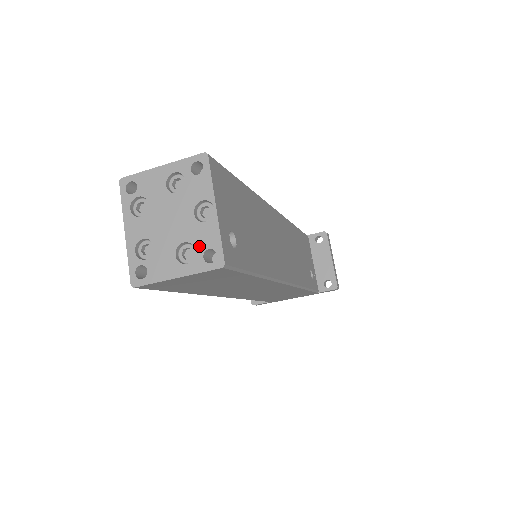
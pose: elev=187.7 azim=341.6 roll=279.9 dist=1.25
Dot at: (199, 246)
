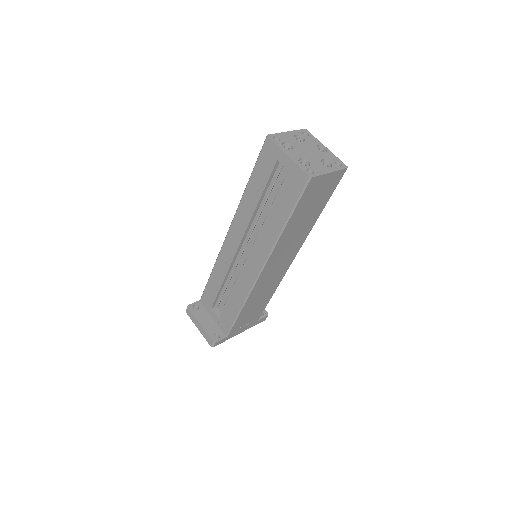
Dot at: (331, 160)
